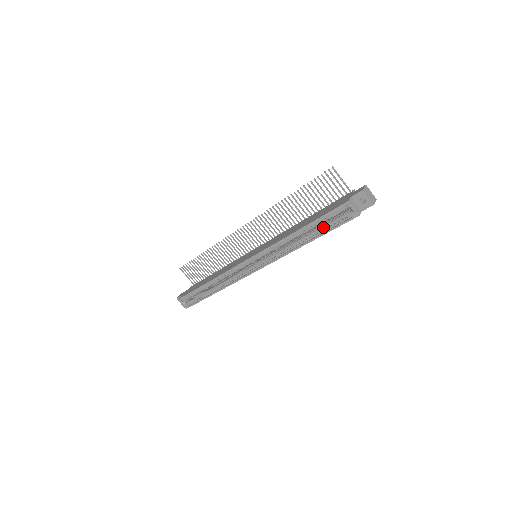
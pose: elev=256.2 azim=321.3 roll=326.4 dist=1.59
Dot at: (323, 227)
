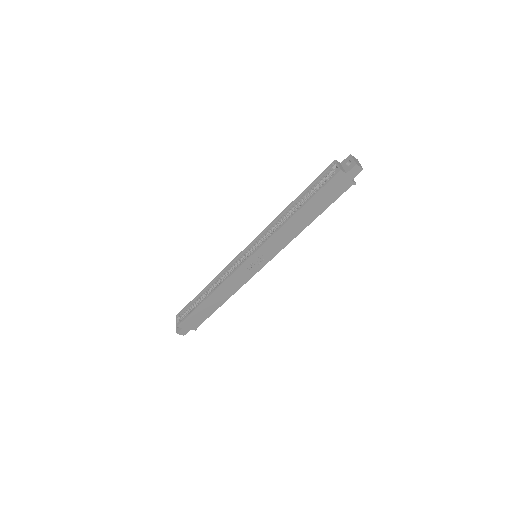
Dot at: (312, 194)
